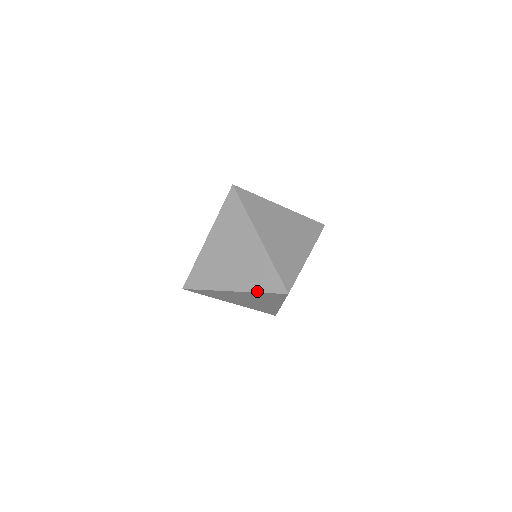
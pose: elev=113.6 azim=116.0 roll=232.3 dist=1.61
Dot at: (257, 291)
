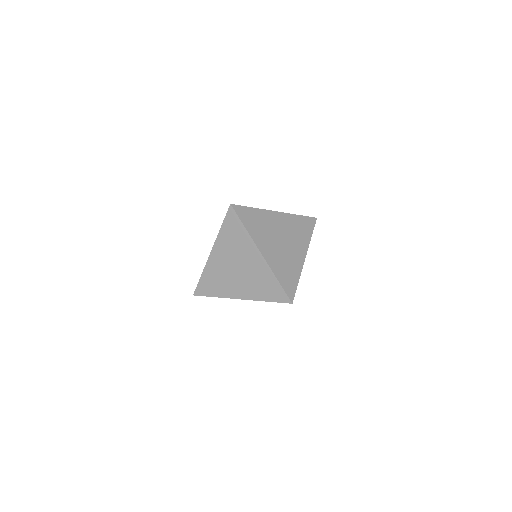
Dot at: (263, 300)
